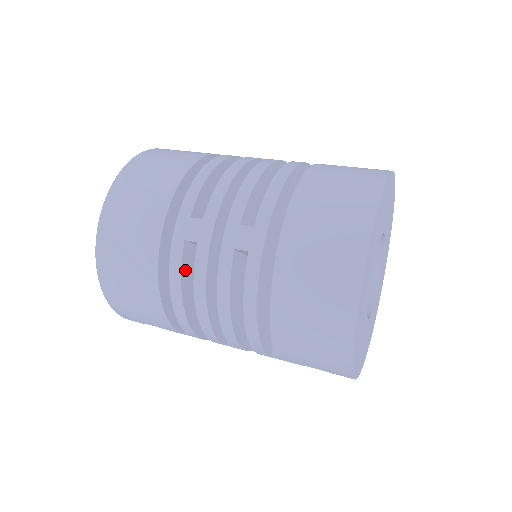
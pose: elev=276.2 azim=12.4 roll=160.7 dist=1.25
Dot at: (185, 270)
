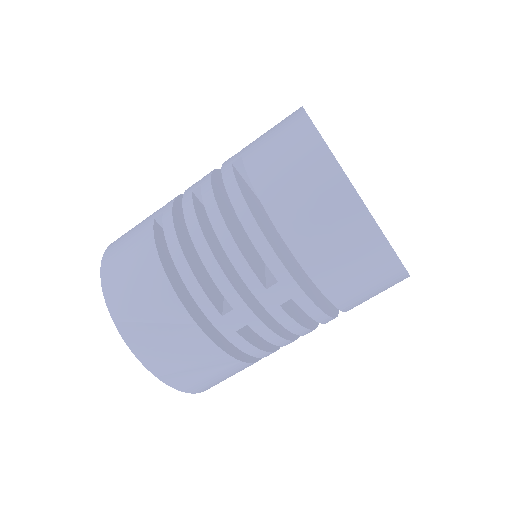
Dot at: (251, 340)
